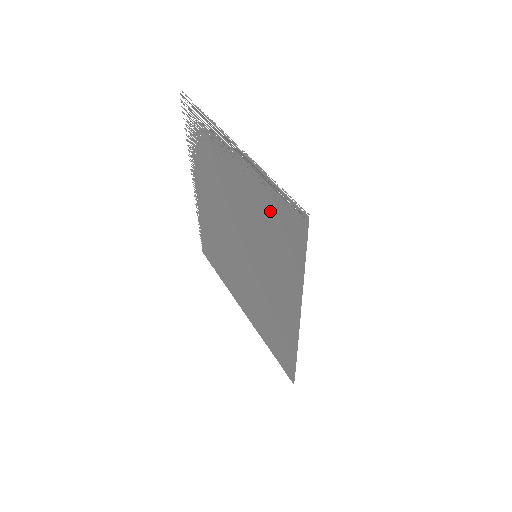
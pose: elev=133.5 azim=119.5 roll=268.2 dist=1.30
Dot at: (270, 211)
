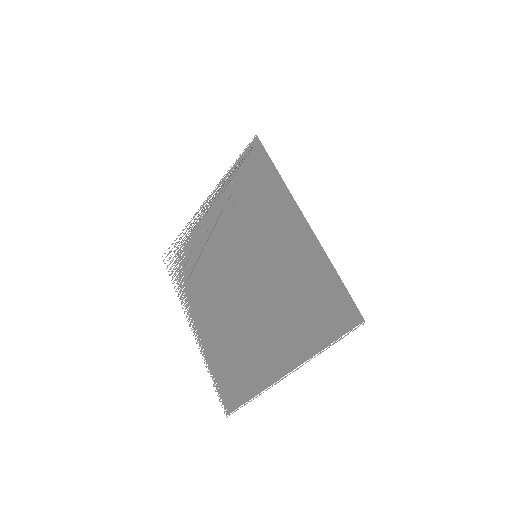
Dot at: (242, 188)
